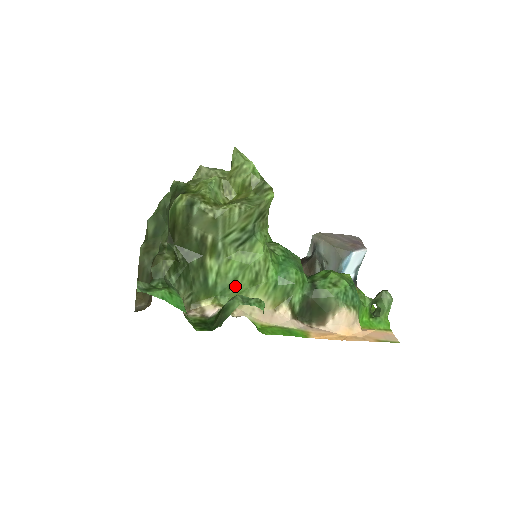
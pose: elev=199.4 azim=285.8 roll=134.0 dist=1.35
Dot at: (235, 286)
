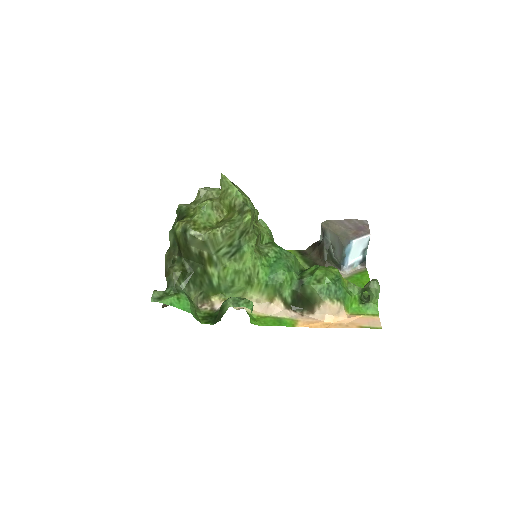
Dot at: (234, 286)
